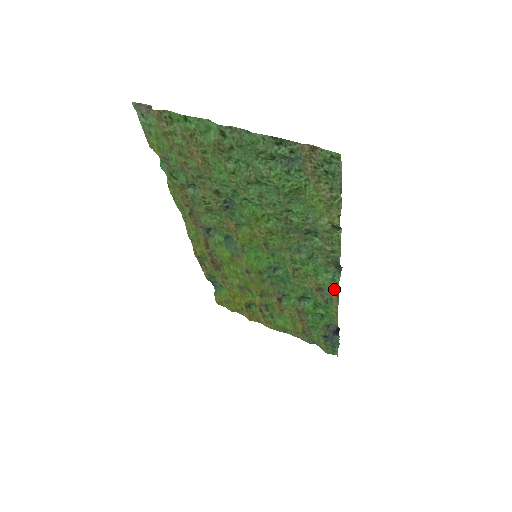
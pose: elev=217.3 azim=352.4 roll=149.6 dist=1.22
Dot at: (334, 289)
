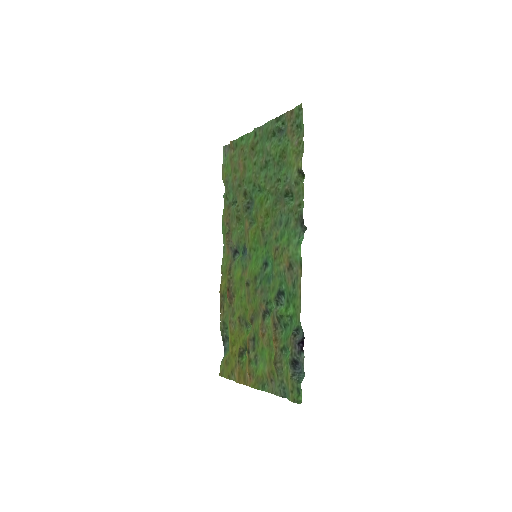
Dot at: (298, 255)
